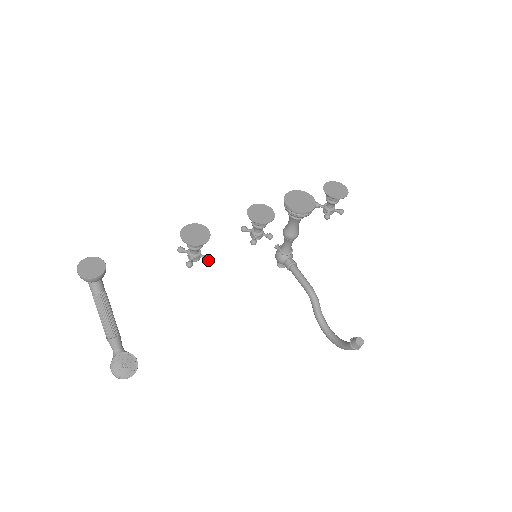
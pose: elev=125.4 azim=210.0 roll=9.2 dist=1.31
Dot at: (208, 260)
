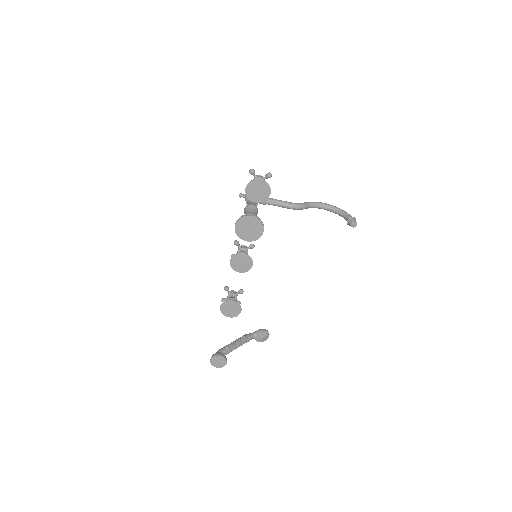
Dot at: occluded
